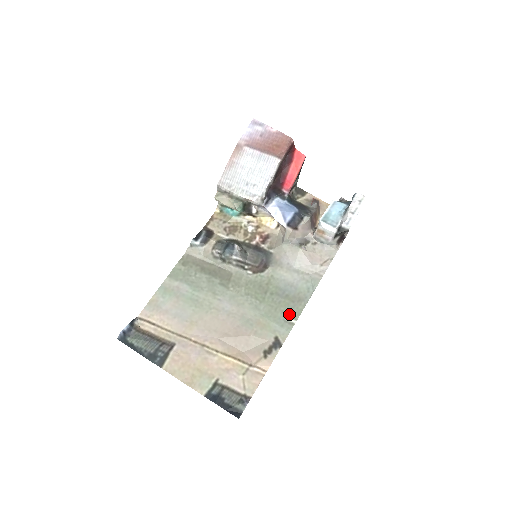
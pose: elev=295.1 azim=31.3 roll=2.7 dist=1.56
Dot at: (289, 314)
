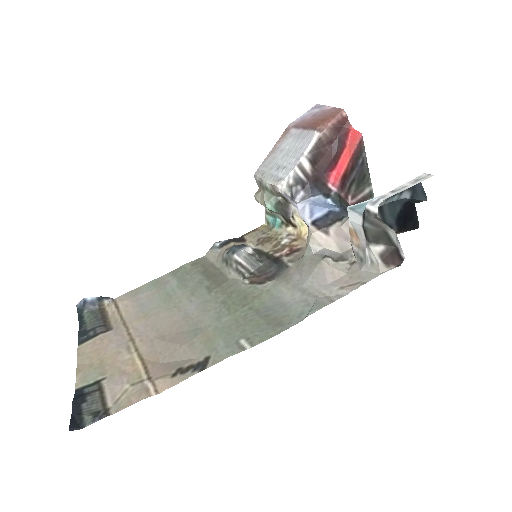
Dot at: (250, 336)
